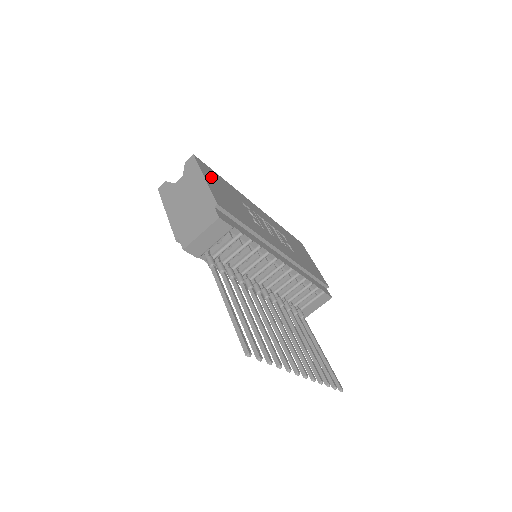
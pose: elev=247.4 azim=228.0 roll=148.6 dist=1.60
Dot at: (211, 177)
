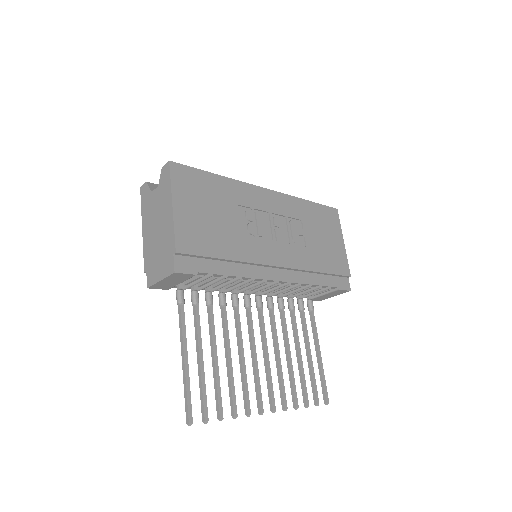
Dot at: (188, 191)
